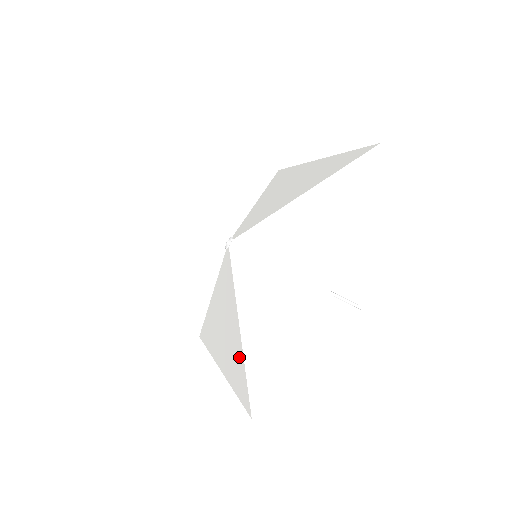
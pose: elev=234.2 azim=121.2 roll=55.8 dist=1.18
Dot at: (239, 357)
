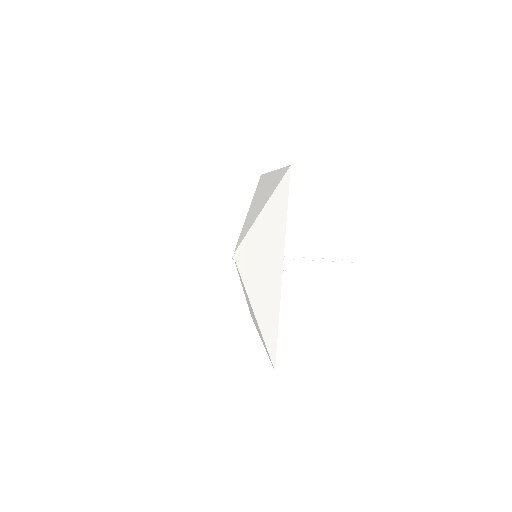
Dot at: occluded
